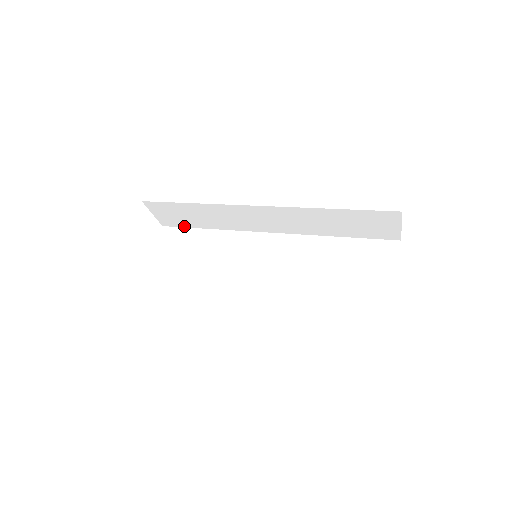
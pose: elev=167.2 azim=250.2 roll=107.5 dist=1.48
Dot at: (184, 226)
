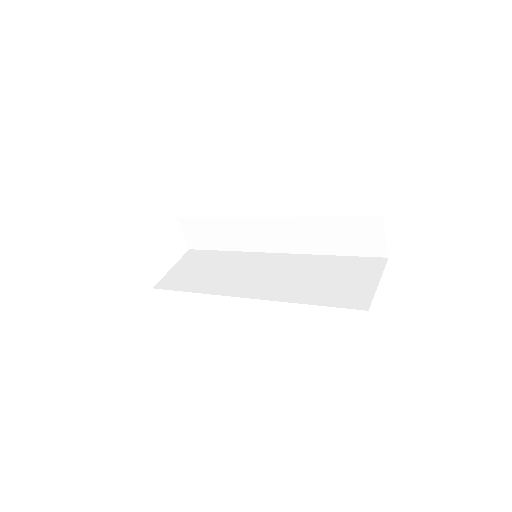
Dot at: (206, 248)
